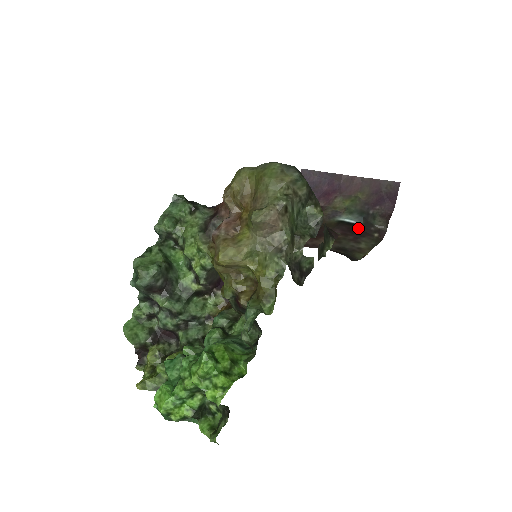
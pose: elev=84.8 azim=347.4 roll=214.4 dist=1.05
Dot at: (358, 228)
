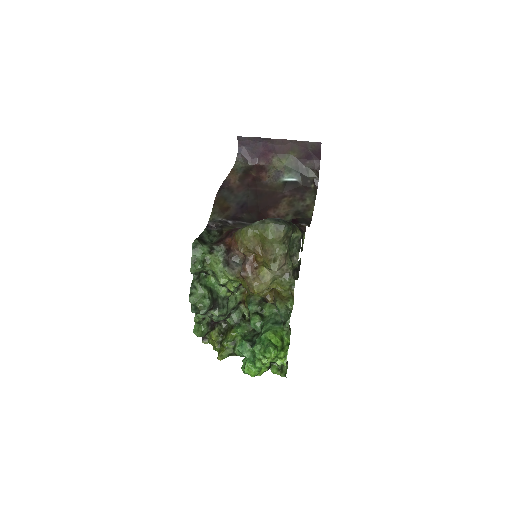
Dot at: (300, 185)
